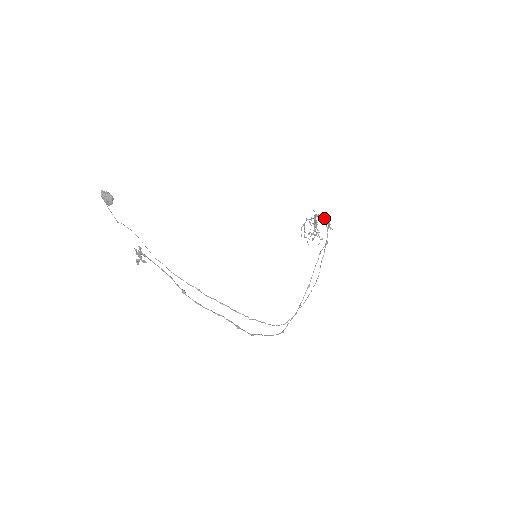
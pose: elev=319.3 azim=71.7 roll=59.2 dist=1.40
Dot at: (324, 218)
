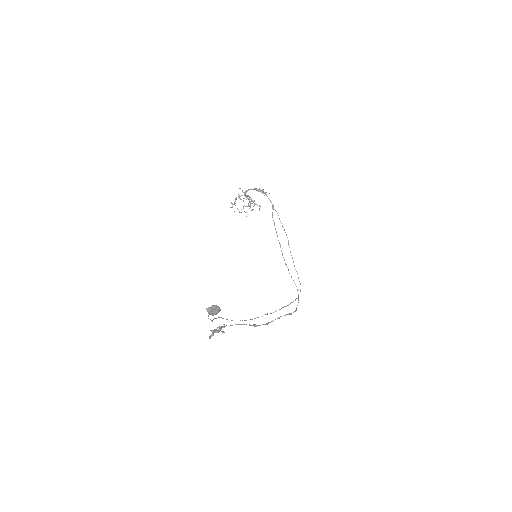
Dot at: (258, 189)
